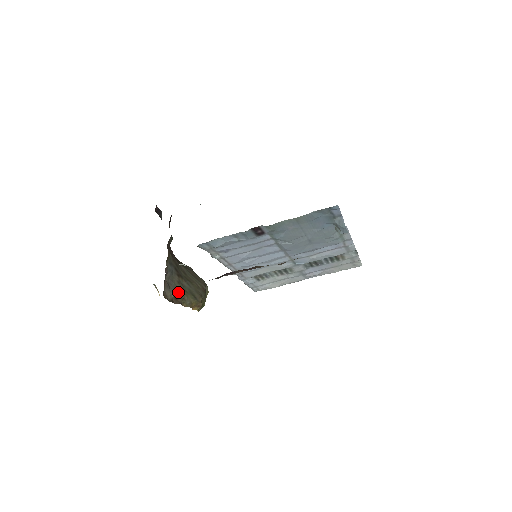
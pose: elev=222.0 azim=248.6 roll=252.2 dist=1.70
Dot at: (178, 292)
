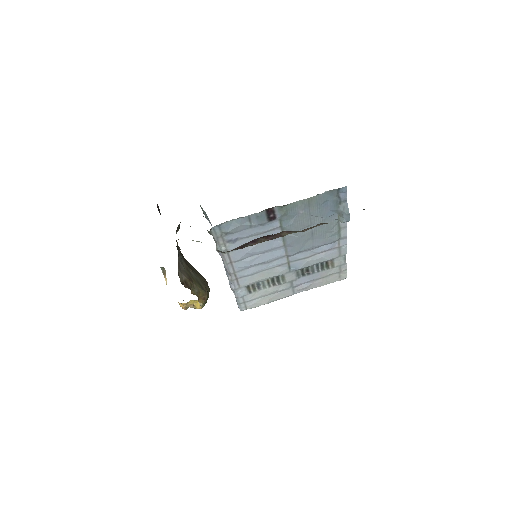
Dot at: (188, 277)
